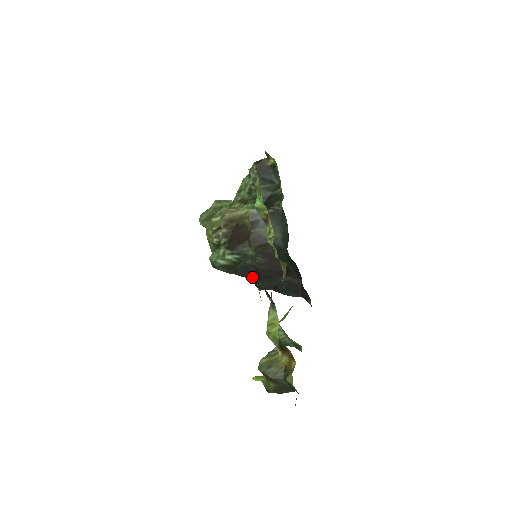
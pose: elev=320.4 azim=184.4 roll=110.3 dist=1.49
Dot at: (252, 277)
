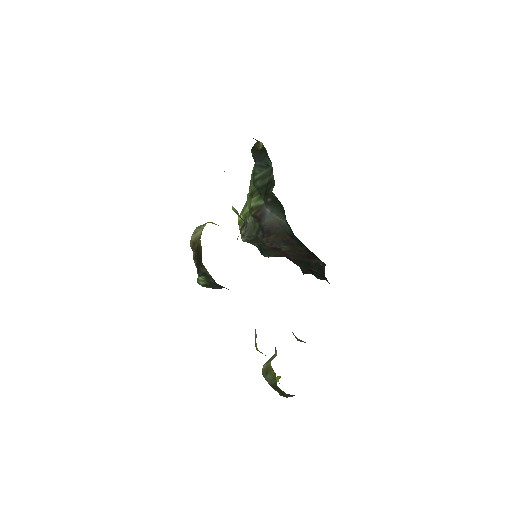
Dot at: occluded
